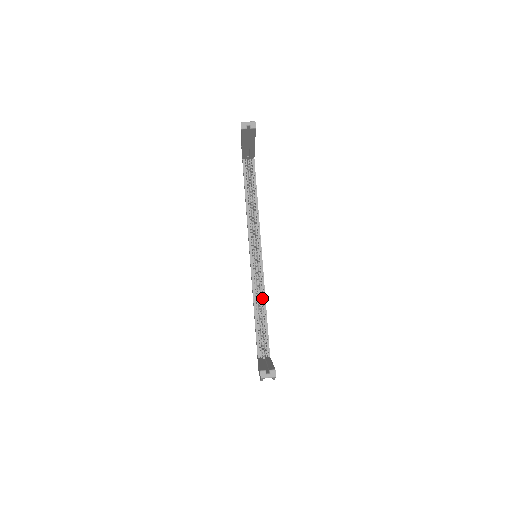
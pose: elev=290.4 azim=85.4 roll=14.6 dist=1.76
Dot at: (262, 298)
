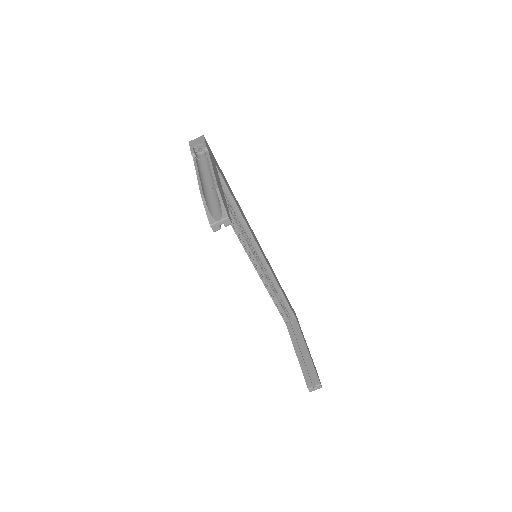
Dot at: occluded
